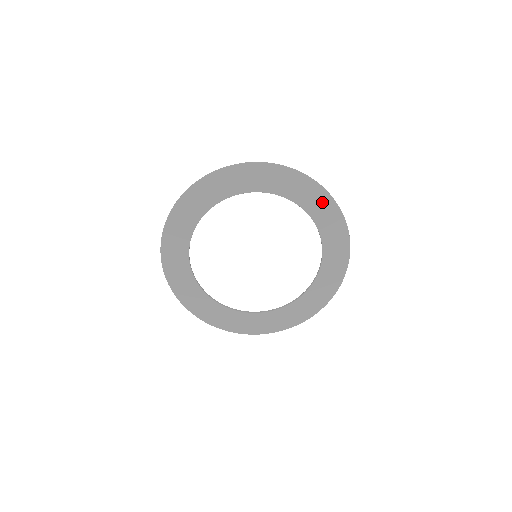
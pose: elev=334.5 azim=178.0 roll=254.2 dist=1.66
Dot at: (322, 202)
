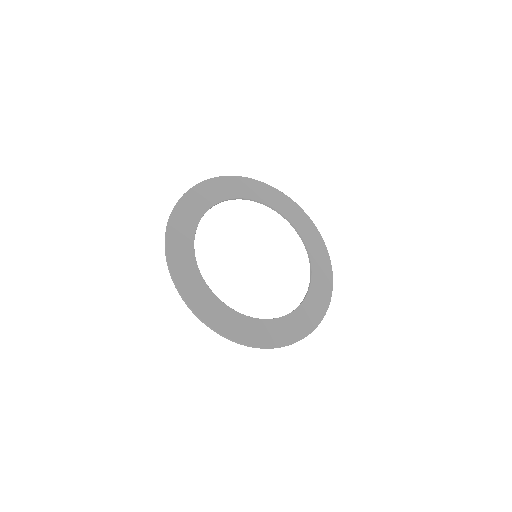
Dot at: (284, 201)
